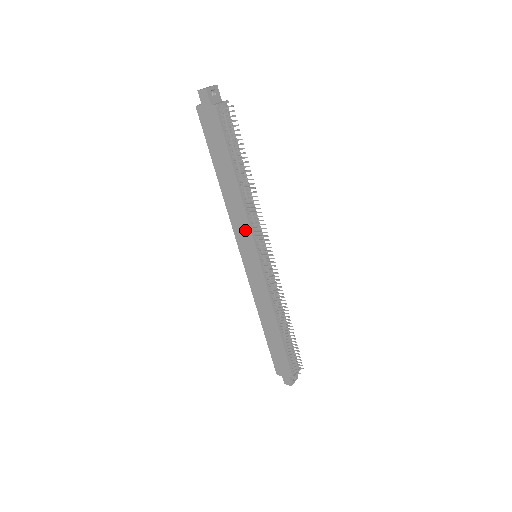
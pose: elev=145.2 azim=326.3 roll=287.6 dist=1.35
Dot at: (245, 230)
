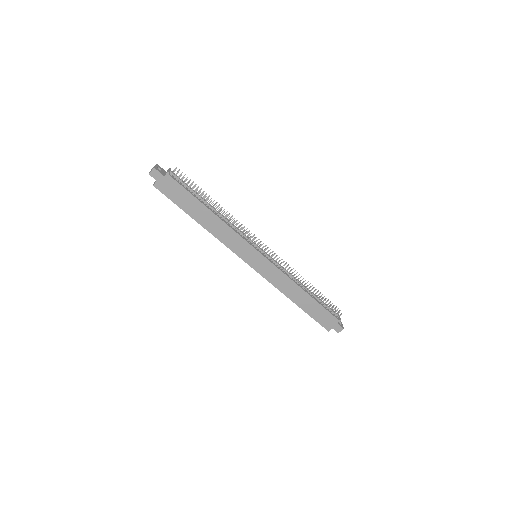
Dot at: (238, 242)
